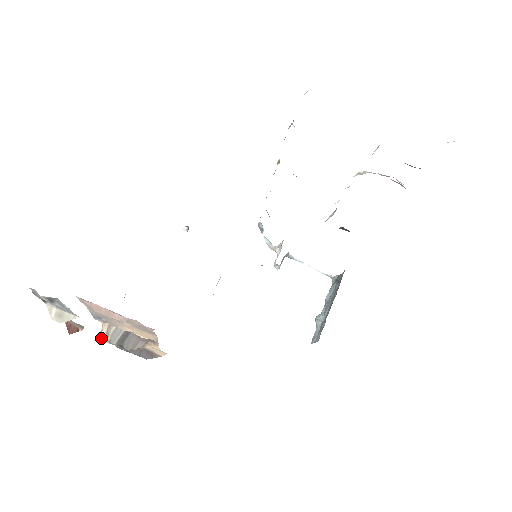
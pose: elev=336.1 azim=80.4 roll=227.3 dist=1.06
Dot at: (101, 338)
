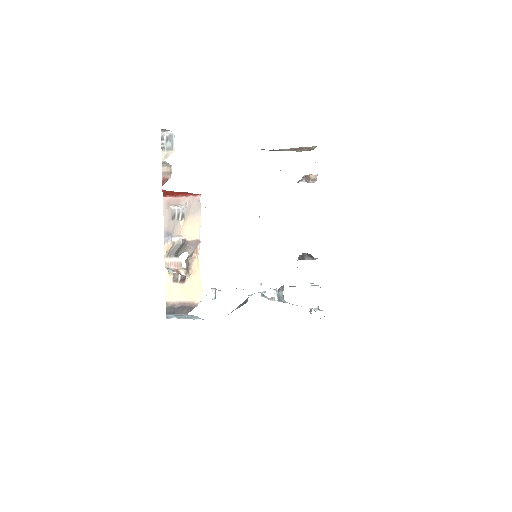
Dot at: (164, 257)
